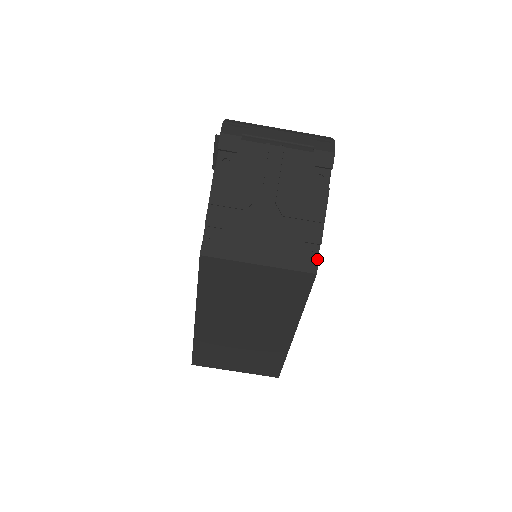
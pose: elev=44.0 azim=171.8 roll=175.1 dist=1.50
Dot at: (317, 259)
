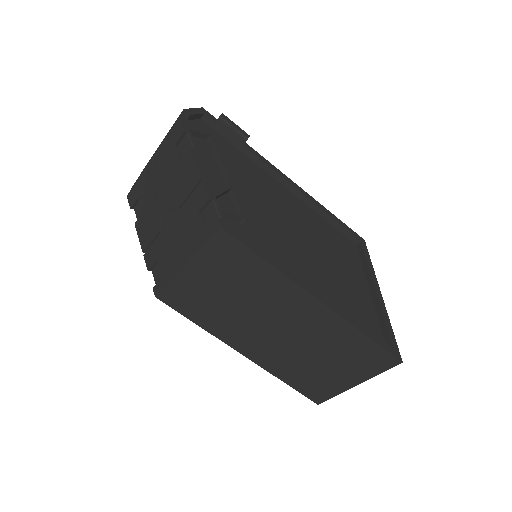
Dot at: (218, 214)
